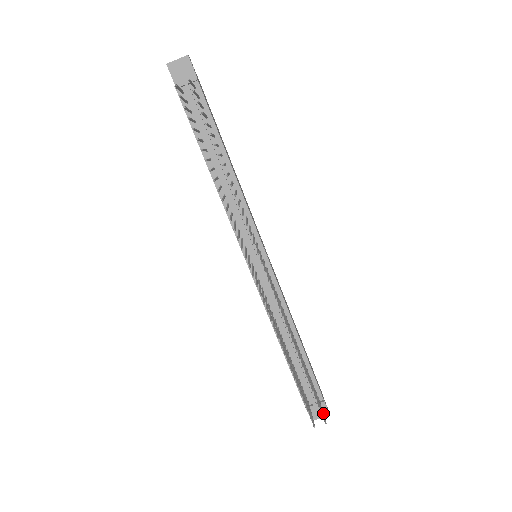
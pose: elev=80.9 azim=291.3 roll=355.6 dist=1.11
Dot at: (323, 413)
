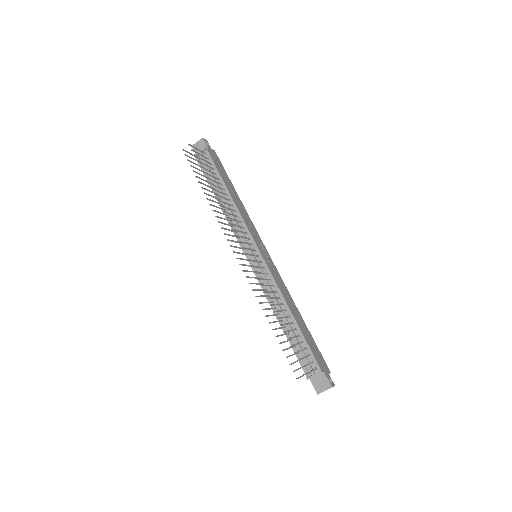
Dot at: occluded
